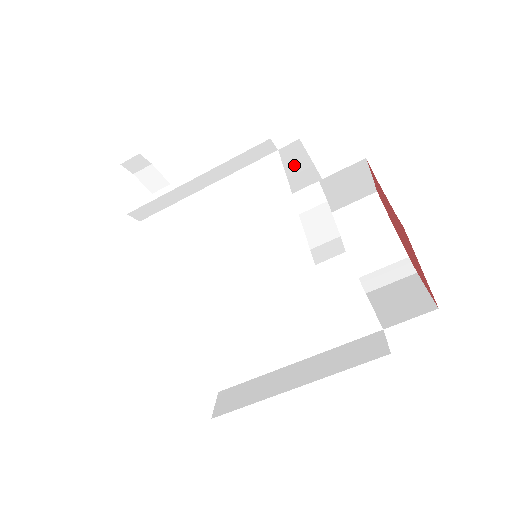
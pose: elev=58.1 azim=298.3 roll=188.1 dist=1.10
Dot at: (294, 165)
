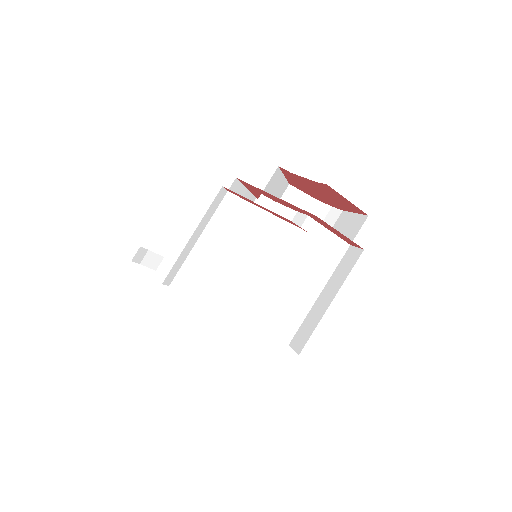
Dot at: occluded
